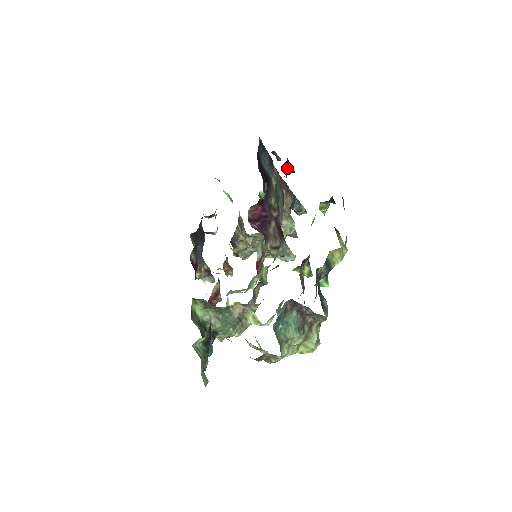
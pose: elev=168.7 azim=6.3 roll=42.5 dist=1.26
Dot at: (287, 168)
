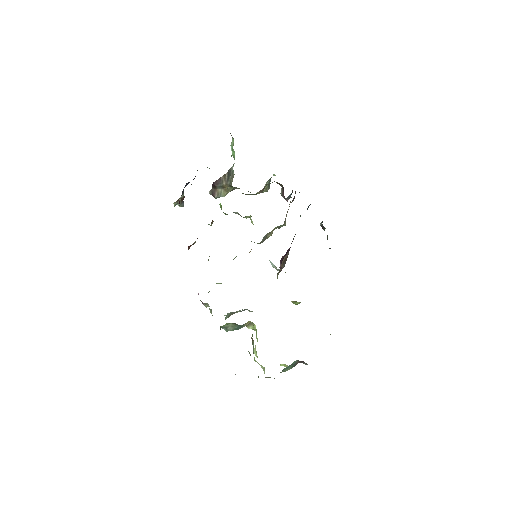
Dot at: occluded
